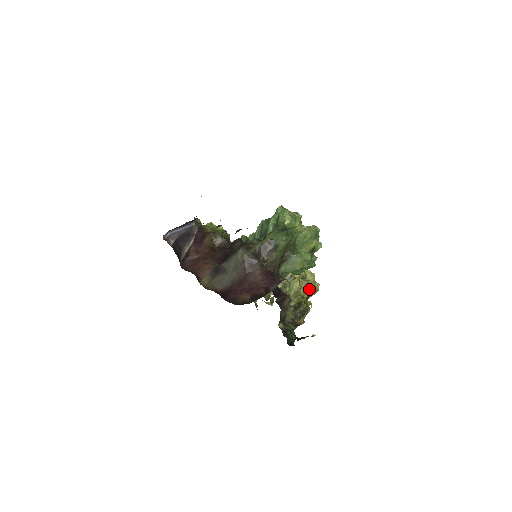
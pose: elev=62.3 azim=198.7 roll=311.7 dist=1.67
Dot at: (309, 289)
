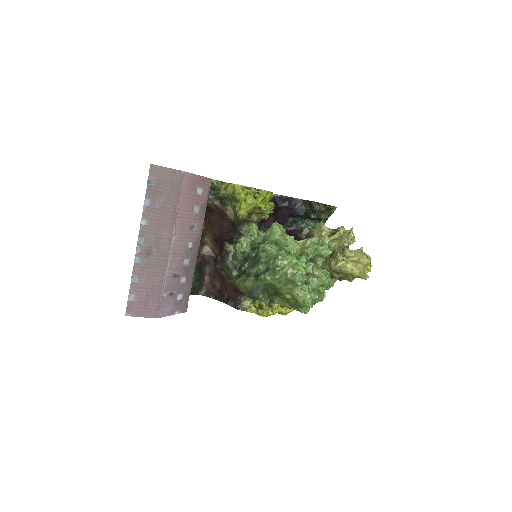
Dot at: (343, 278)
